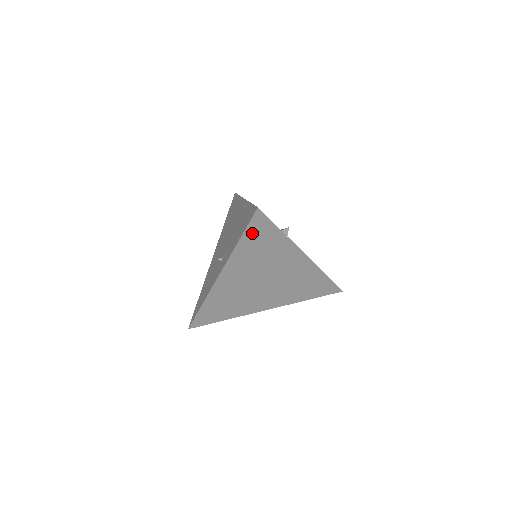
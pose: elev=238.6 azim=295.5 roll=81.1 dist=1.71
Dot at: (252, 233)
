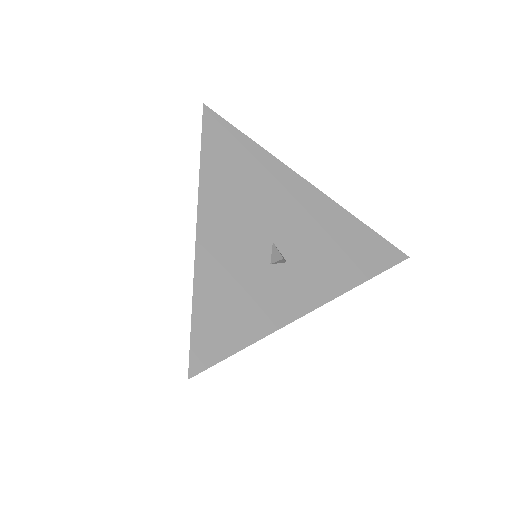
Dot at: occluded
